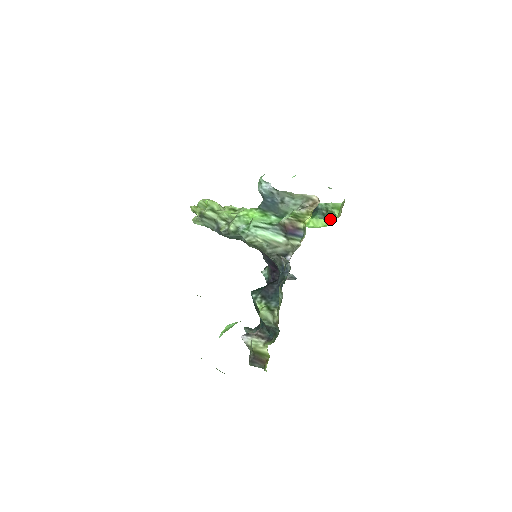
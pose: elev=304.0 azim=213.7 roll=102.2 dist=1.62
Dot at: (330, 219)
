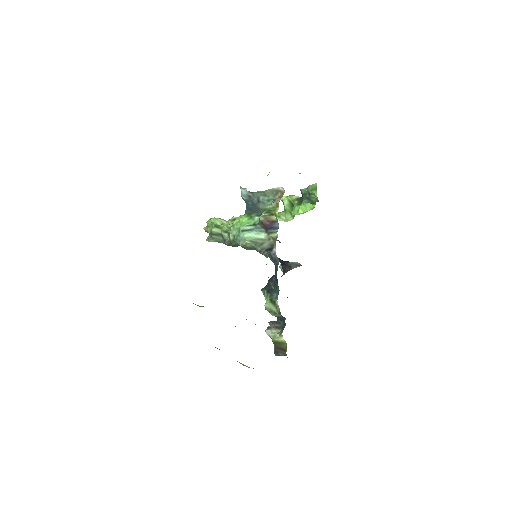
Dot at: (314, 201)
